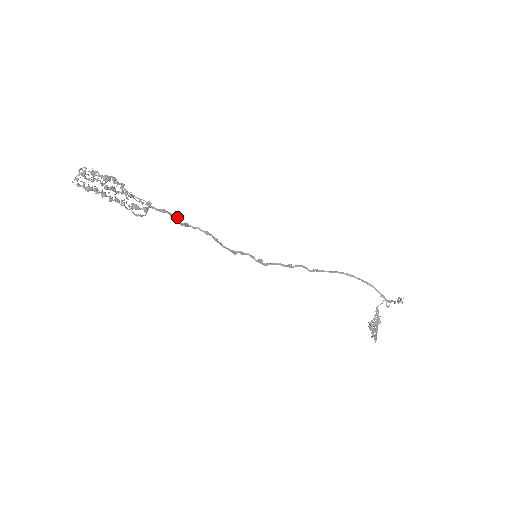
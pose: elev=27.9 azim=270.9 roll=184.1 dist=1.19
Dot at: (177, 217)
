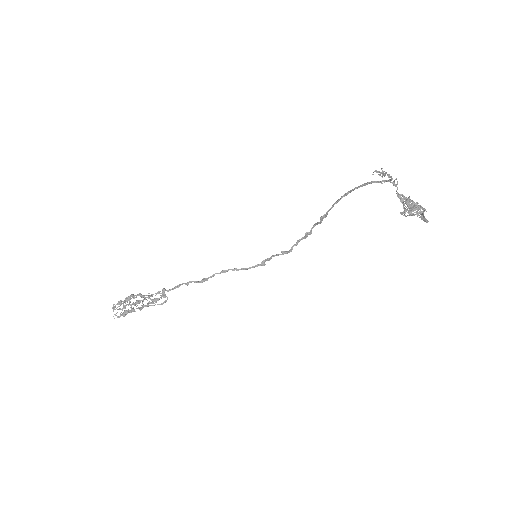
Dot at: (191, 281)
